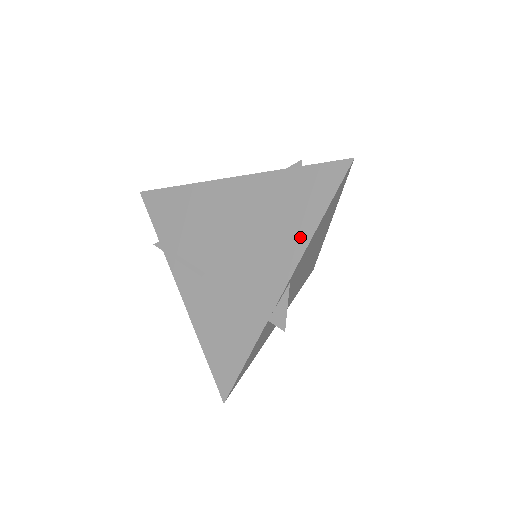
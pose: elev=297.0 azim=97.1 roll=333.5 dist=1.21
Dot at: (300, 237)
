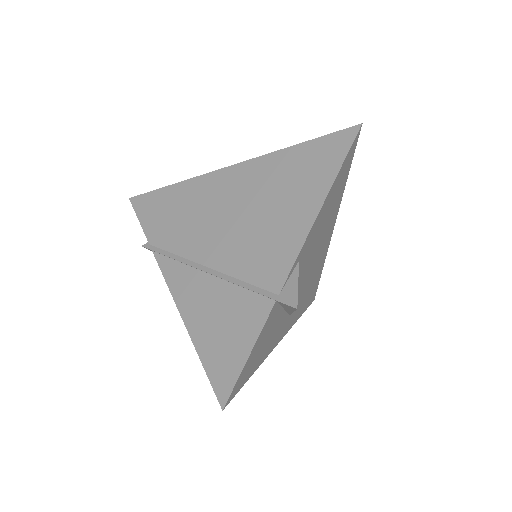
Dot at: (309, 207)
